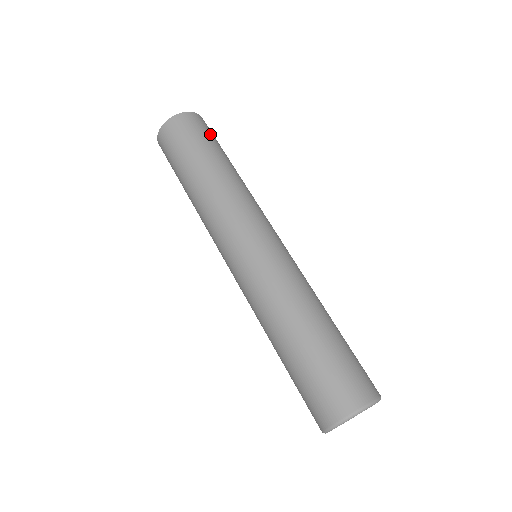
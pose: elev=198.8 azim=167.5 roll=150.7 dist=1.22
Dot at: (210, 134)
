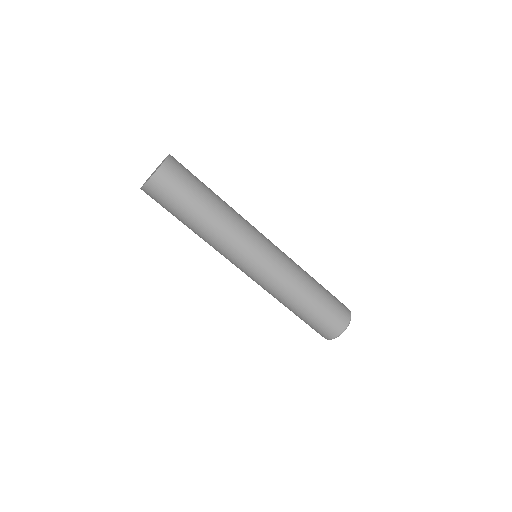
Dot at: (188, 176)
